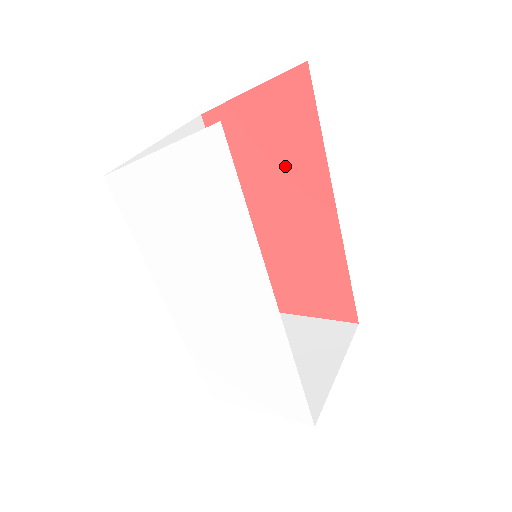
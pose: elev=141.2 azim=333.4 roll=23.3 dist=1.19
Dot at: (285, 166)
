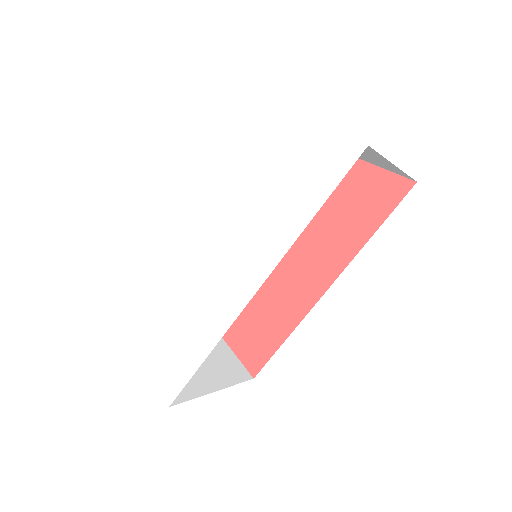
Dot at: (329, 226)
